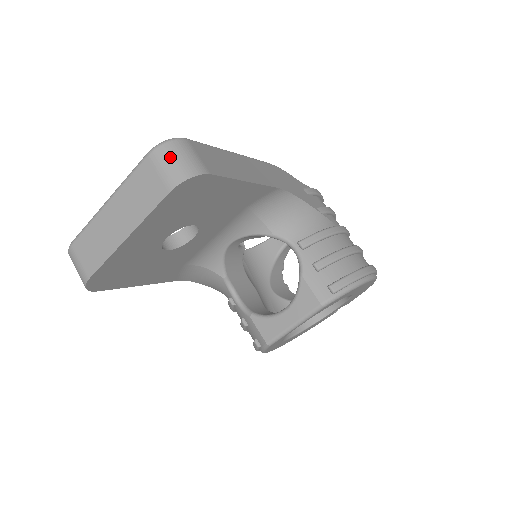
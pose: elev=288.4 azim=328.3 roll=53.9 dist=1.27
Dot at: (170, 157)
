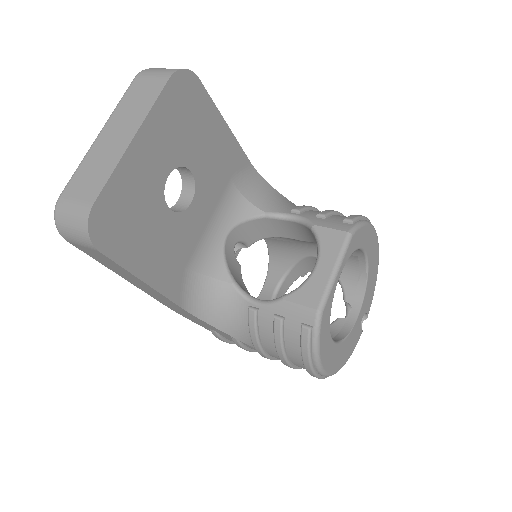
Dot at: (158, 69)
